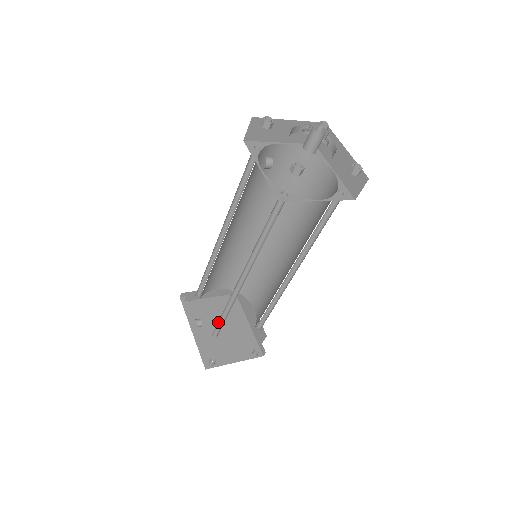
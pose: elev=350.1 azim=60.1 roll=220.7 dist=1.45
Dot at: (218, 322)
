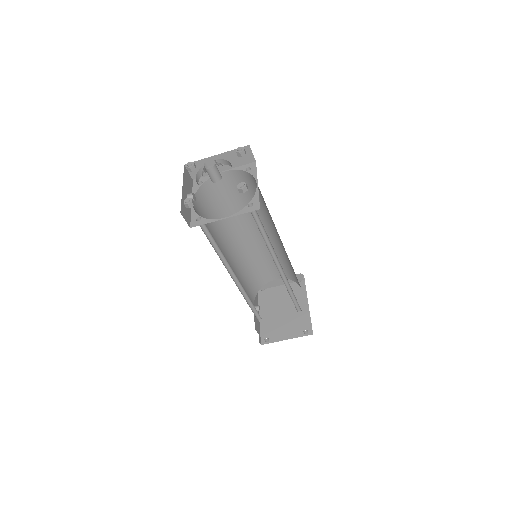
Dot at: (254, 309)
